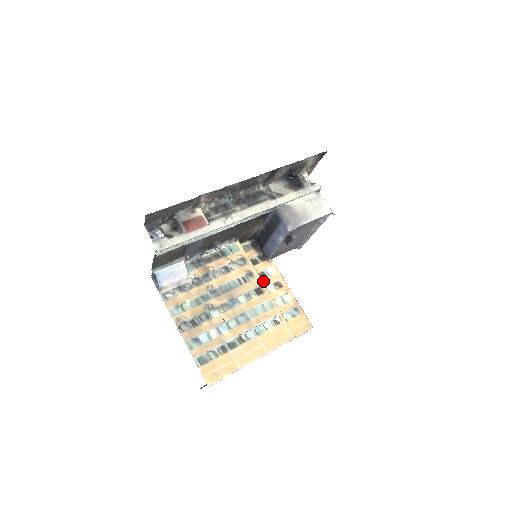
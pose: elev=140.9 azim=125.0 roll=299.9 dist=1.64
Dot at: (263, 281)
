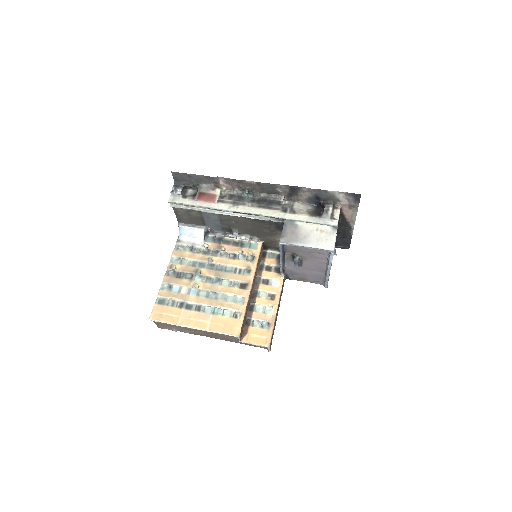
Dot at: (261, 286)
